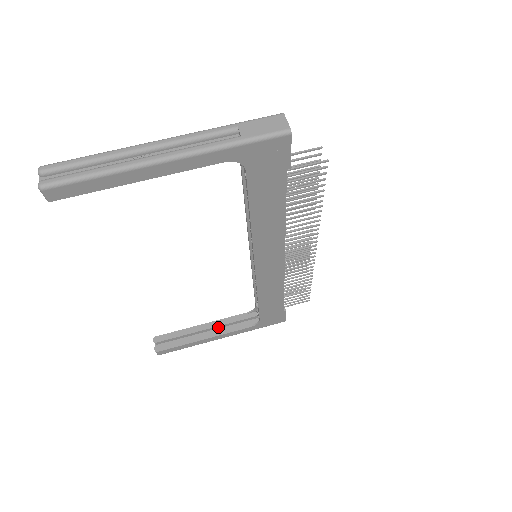
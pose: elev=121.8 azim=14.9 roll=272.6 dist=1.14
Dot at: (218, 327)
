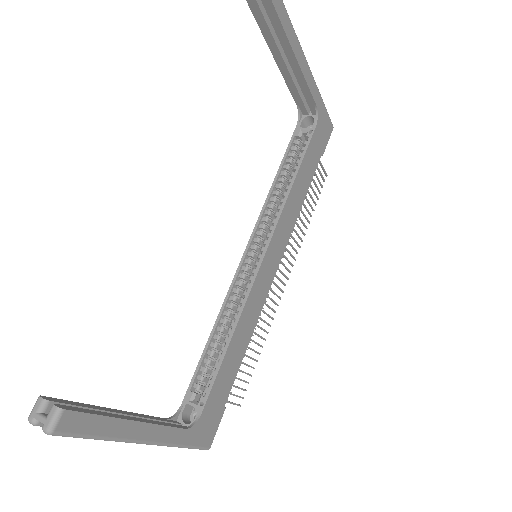
Dot at: occluded
